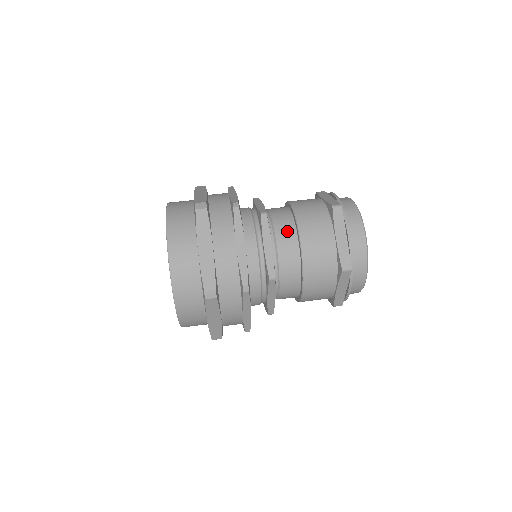
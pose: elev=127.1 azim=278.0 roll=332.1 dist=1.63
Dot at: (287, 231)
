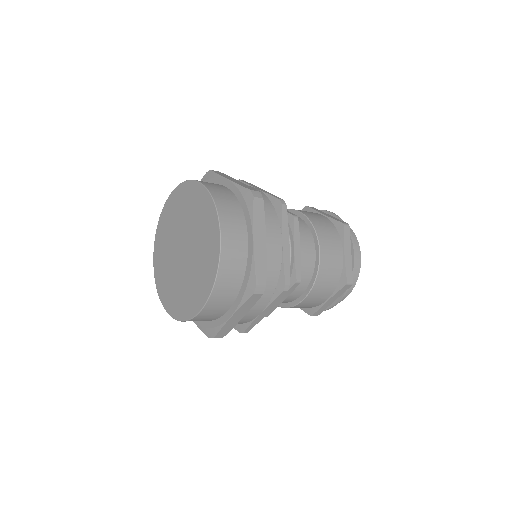
Dot at: occluded
